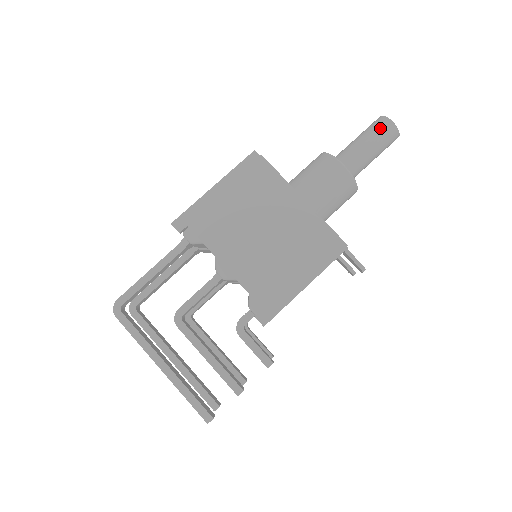
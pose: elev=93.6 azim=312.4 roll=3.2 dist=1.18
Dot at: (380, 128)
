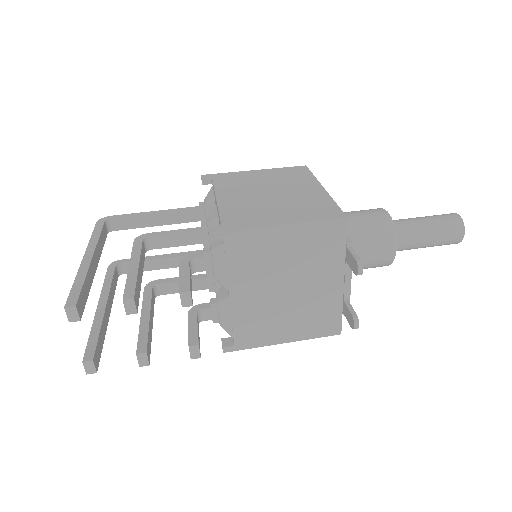
Dot at: (442, 215)
